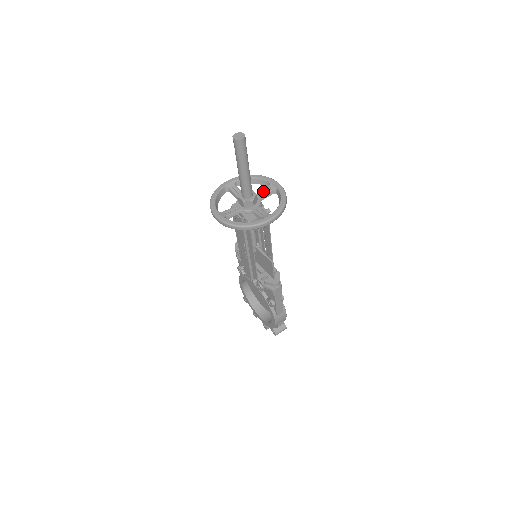
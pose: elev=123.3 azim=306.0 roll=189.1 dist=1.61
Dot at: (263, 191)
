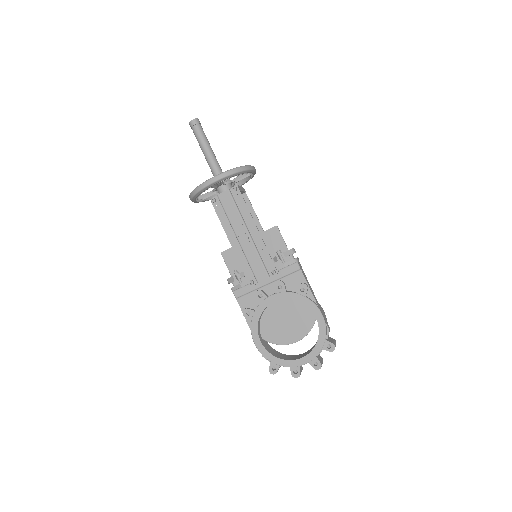
Dot at: occluded
